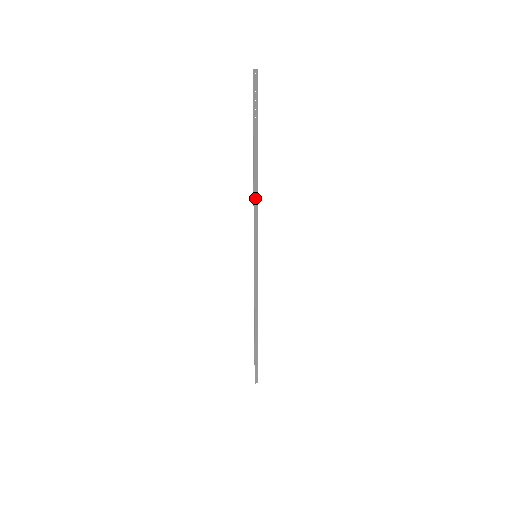
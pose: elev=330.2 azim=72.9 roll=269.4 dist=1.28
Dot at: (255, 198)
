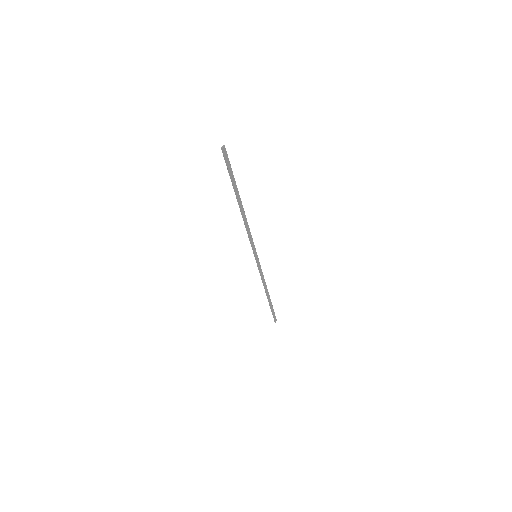
Dot at: (246, 224)
